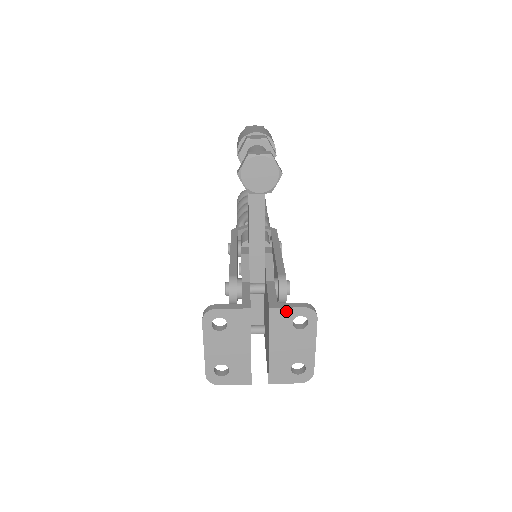
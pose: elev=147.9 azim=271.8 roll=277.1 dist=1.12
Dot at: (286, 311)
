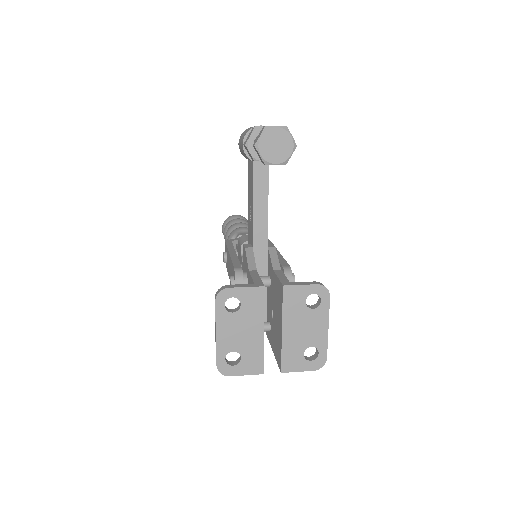
Dot at: (299, 289)
